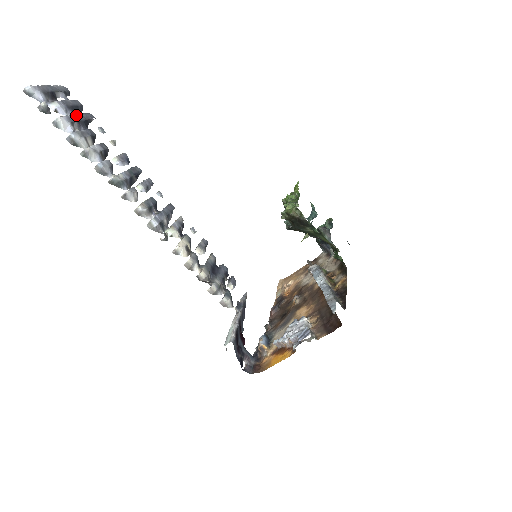
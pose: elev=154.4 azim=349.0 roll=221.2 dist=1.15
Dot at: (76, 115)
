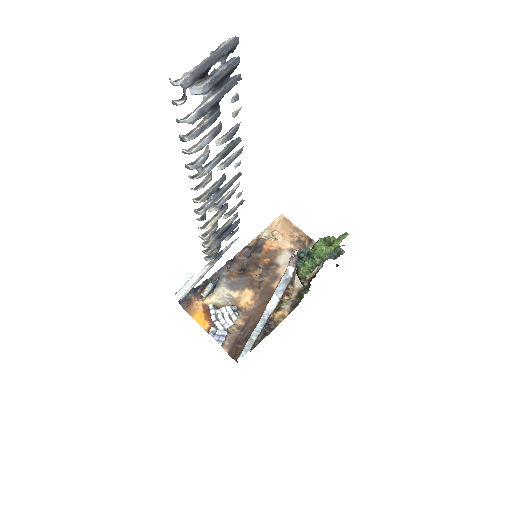
Dot at: (215, 96)
